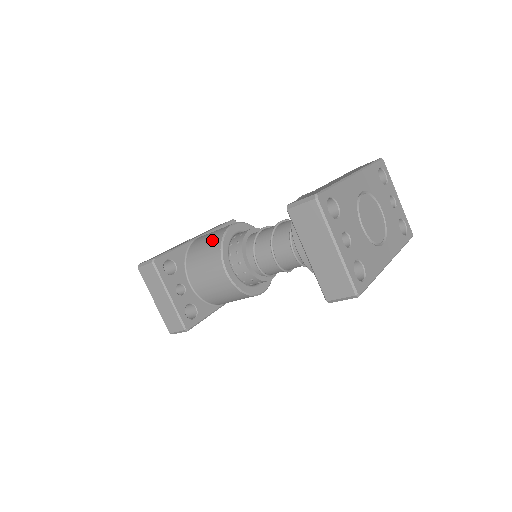
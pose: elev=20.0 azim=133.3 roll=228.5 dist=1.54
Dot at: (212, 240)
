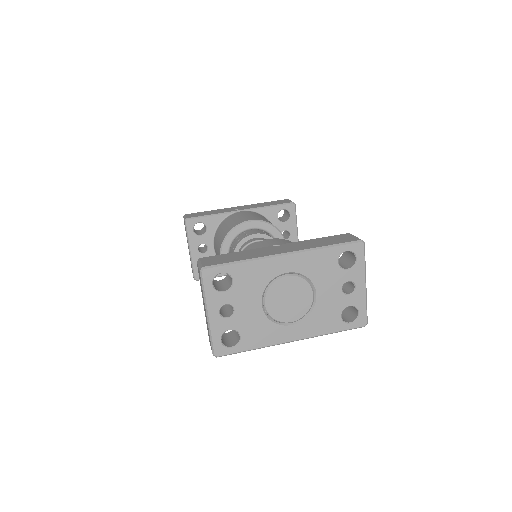
Dot at: (229, 225)
